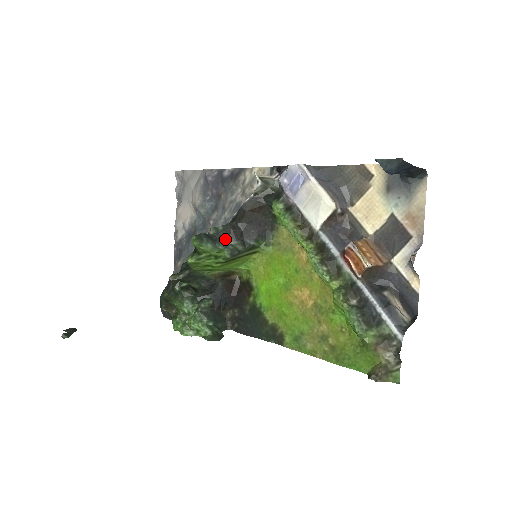
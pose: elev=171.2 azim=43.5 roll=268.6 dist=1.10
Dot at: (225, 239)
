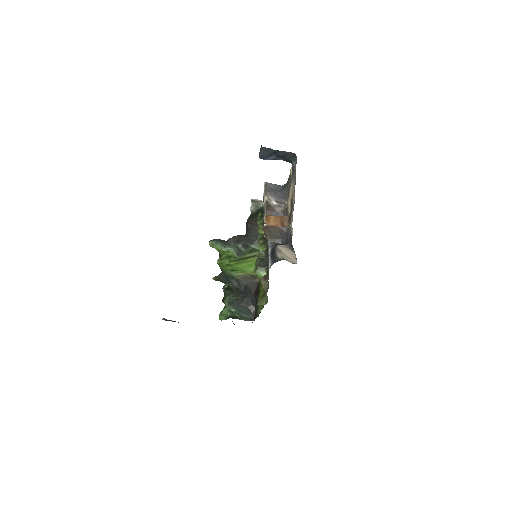
Dot at: (233, 243)
